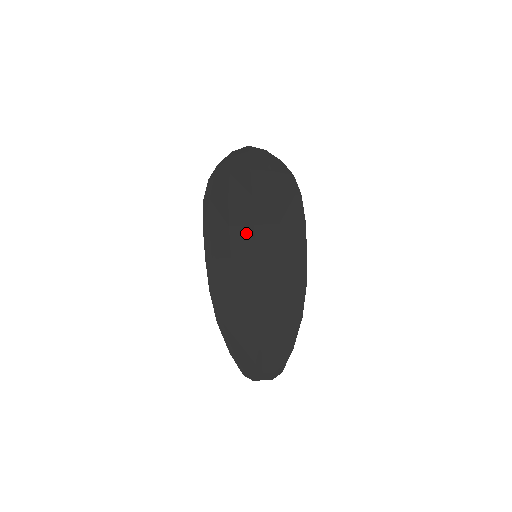
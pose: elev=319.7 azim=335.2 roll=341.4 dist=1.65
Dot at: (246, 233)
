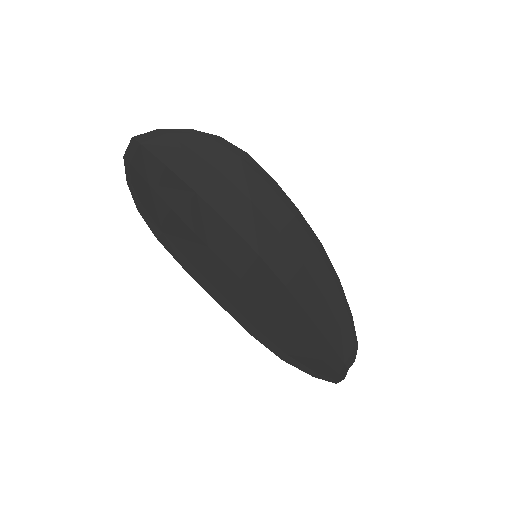
Dot at: (230, 239)
